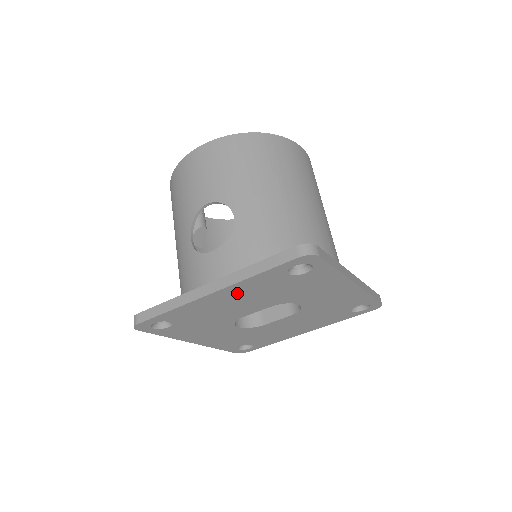
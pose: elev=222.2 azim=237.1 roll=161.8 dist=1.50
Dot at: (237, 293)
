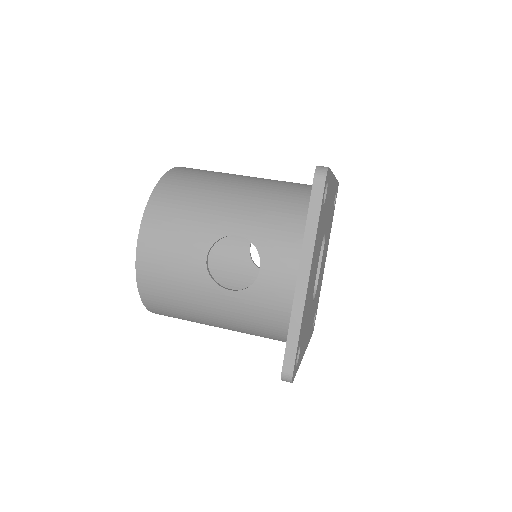
Dot at: (313, 261)
